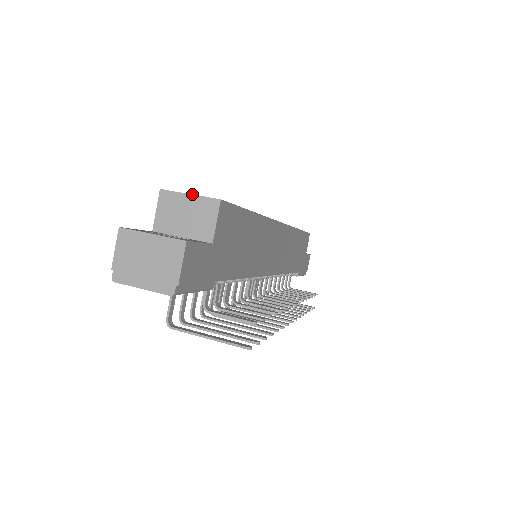
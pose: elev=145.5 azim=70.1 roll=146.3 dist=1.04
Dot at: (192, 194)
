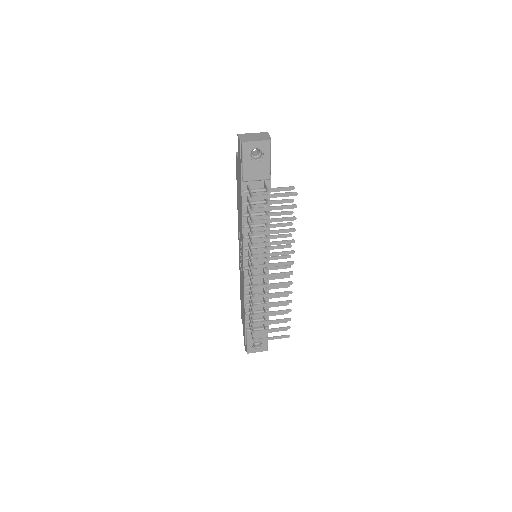
Dot at: occluded
